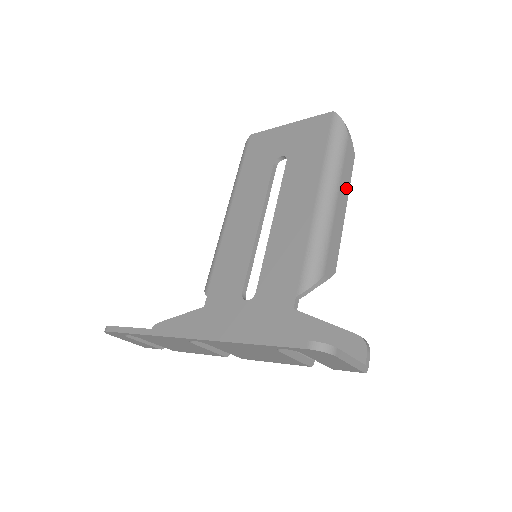
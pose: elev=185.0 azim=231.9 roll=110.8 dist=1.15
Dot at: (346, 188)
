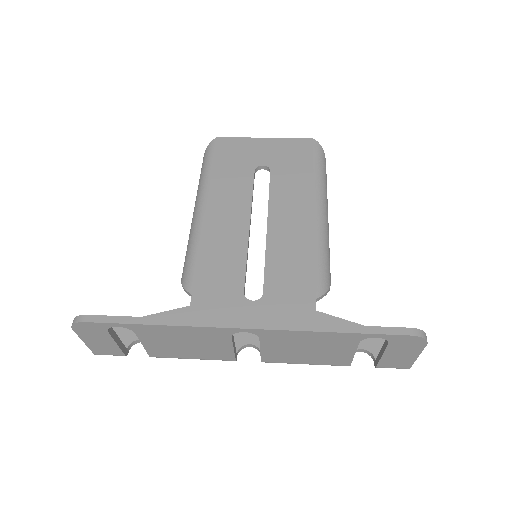
Dot at: occluded
